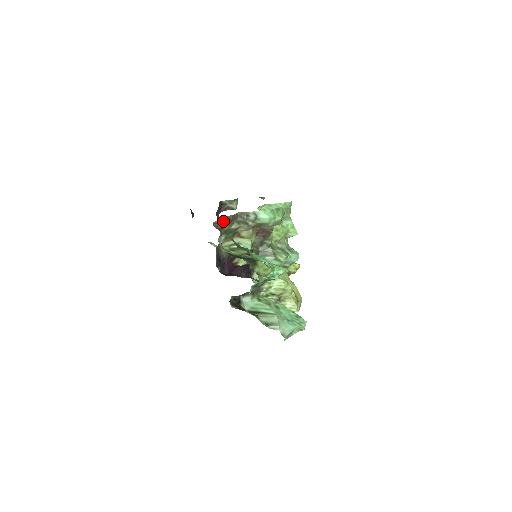
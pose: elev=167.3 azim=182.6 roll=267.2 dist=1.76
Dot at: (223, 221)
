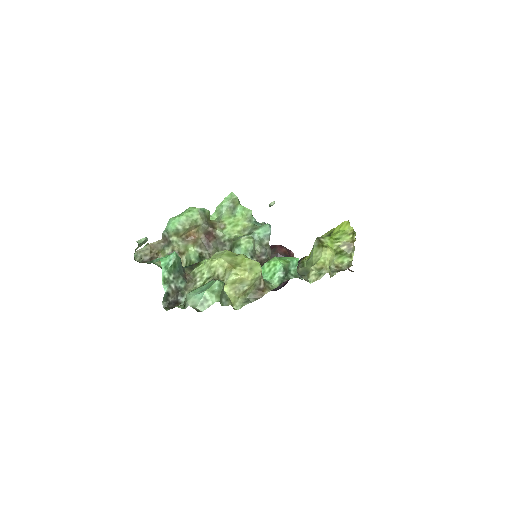
Dot at: (142, 254)
